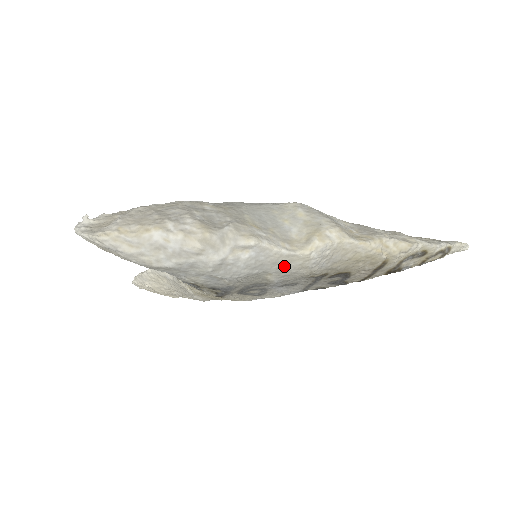
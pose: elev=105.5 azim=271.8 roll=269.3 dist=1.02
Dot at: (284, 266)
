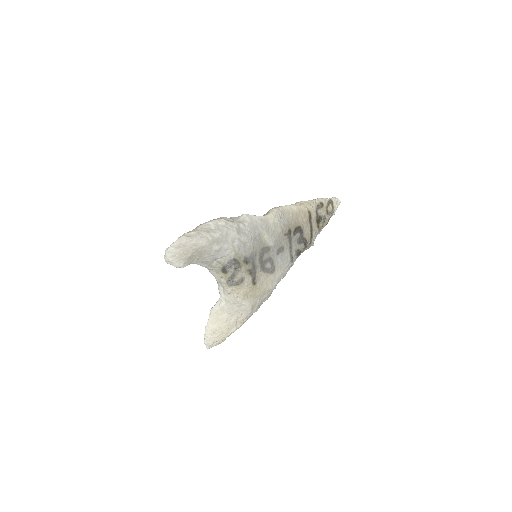
Dot at: (267, 226)
